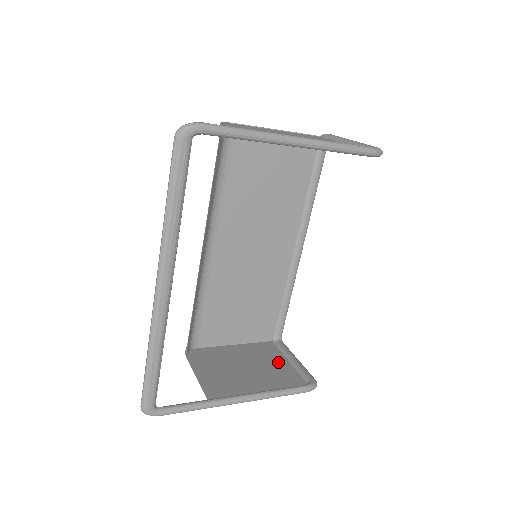
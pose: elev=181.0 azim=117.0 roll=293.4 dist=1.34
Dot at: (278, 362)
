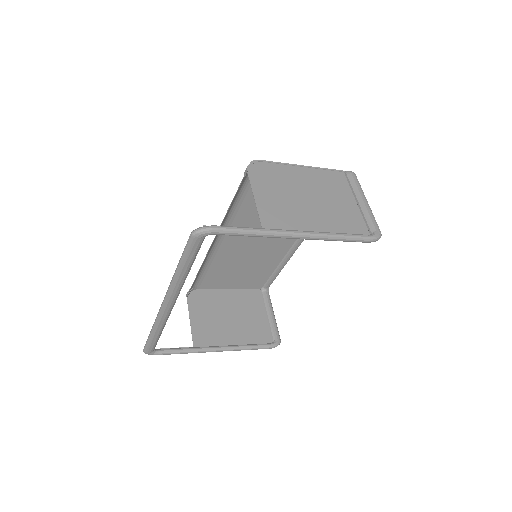
Dot at: (257, 315)
